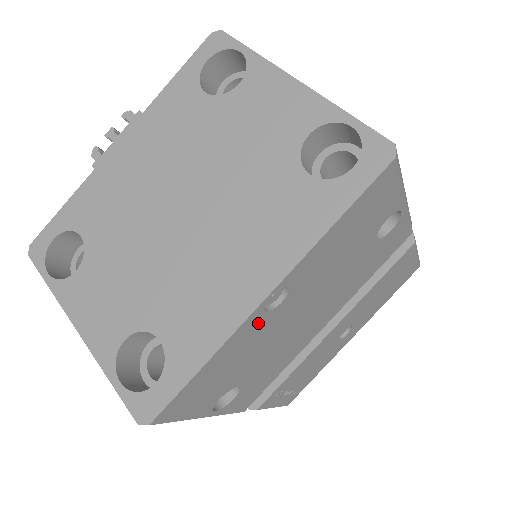
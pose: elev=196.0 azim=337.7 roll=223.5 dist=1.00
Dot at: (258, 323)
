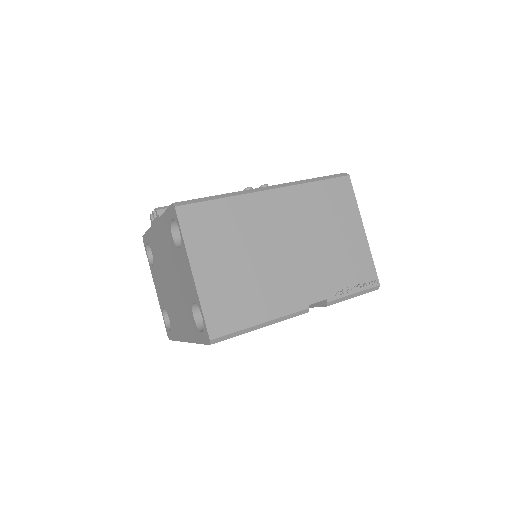
Dot at: occluded
